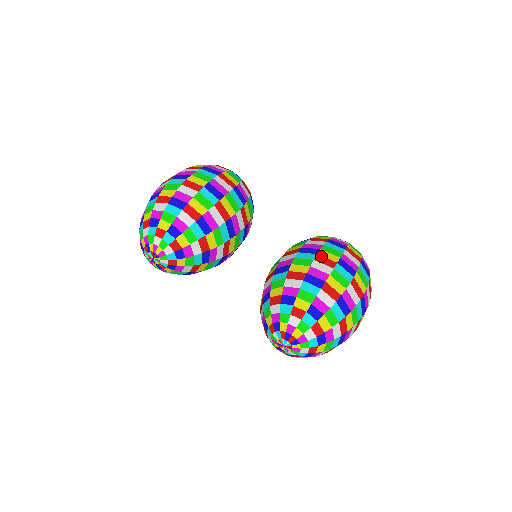
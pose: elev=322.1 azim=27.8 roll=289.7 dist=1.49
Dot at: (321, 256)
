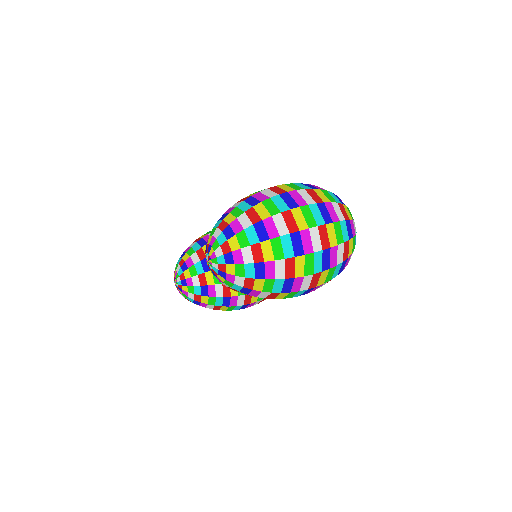
Dot at: occluded
